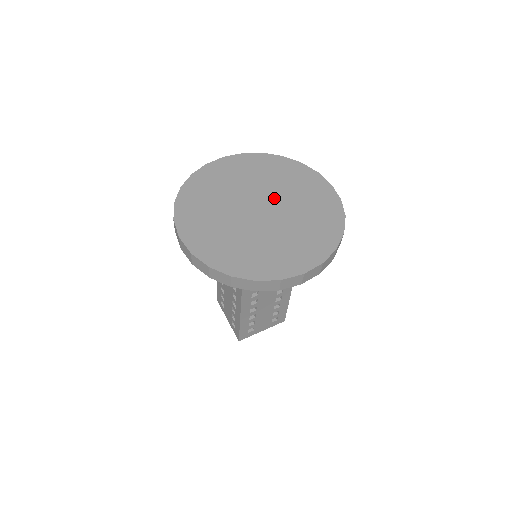
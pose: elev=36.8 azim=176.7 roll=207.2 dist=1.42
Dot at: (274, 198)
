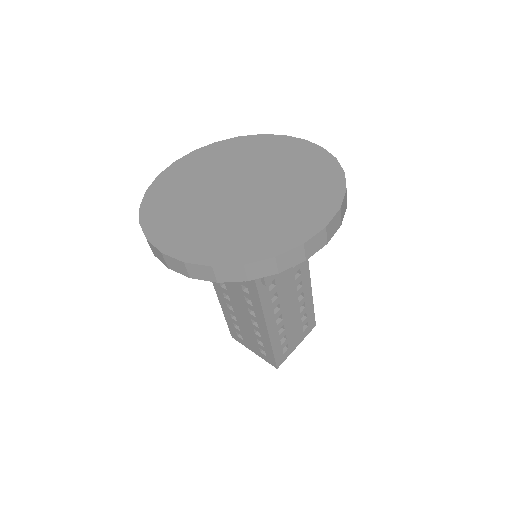
Dot at: (250, 174)
